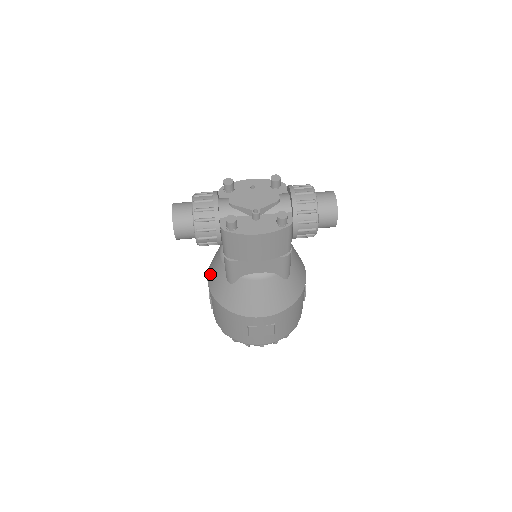
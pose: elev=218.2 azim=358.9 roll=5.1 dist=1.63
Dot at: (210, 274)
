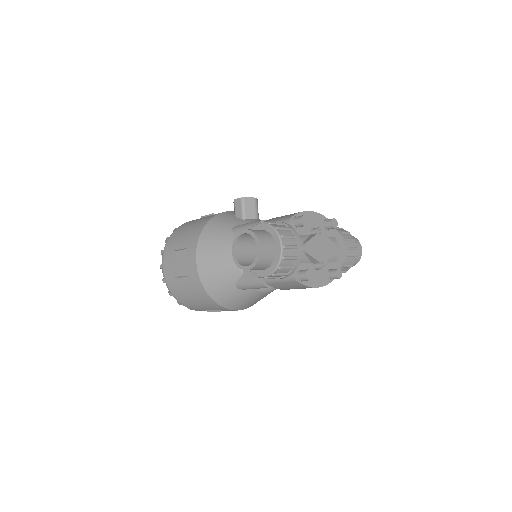
Dot at: (206, 262)
